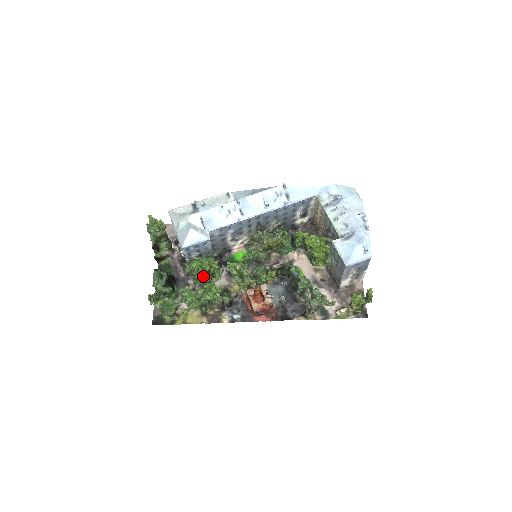
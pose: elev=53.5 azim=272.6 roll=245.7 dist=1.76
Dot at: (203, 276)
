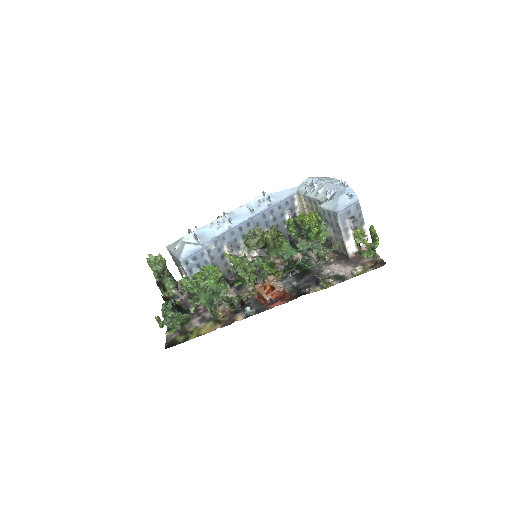
Dot at: occluded
